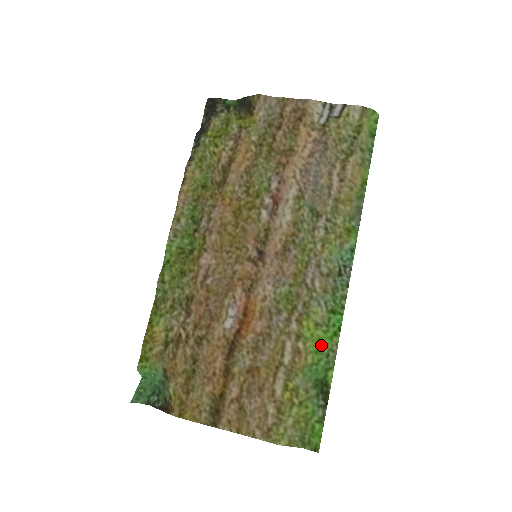
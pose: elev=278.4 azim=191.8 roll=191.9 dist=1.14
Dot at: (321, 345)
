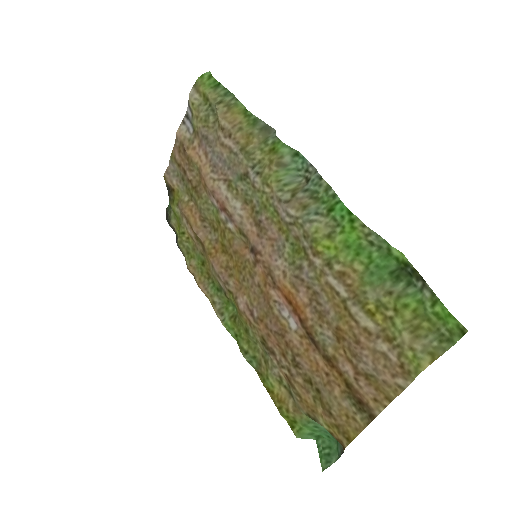
Dot at: (354, 244)
